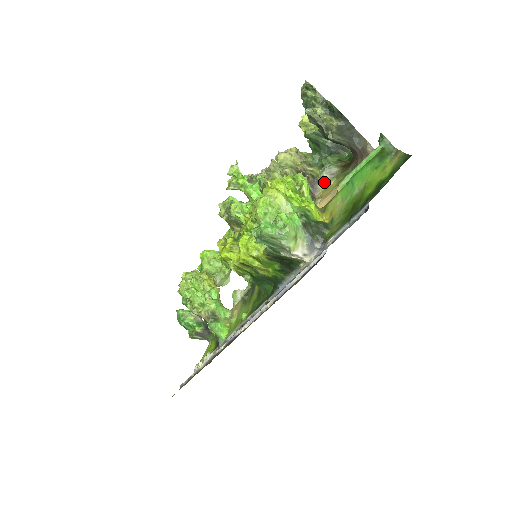
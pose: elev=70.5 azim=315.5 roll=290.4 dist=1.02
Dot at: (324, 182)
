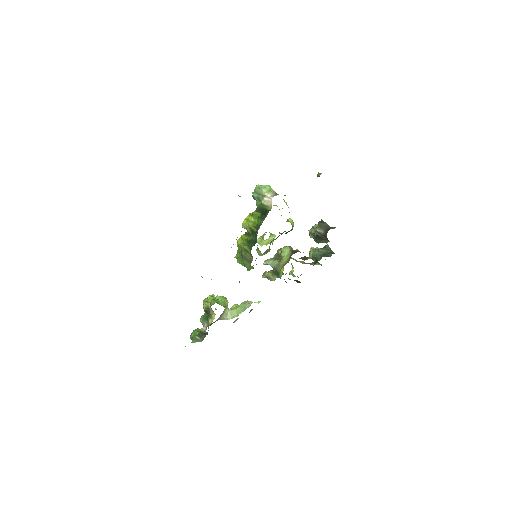
Dot at: (311, 255)
